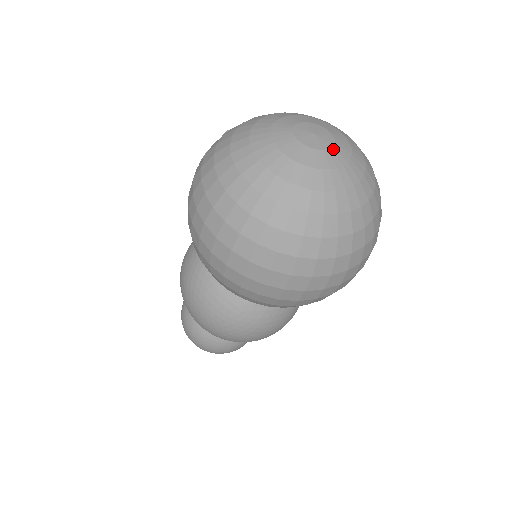
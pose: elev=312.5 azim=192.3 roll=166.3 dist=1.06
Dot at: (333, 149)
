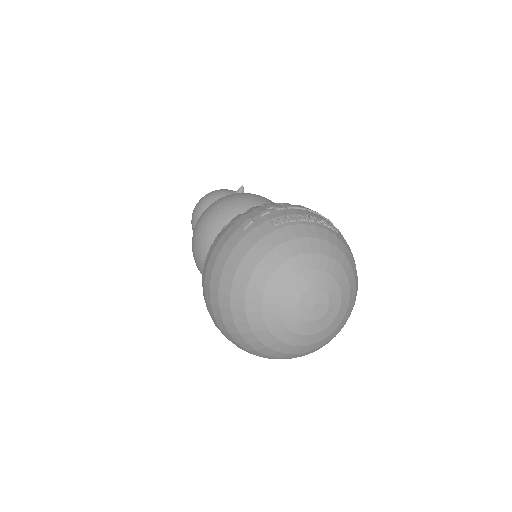
Dot at: (317, 321)
